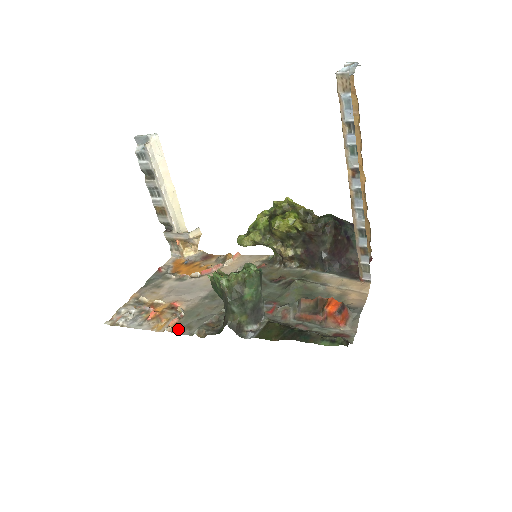
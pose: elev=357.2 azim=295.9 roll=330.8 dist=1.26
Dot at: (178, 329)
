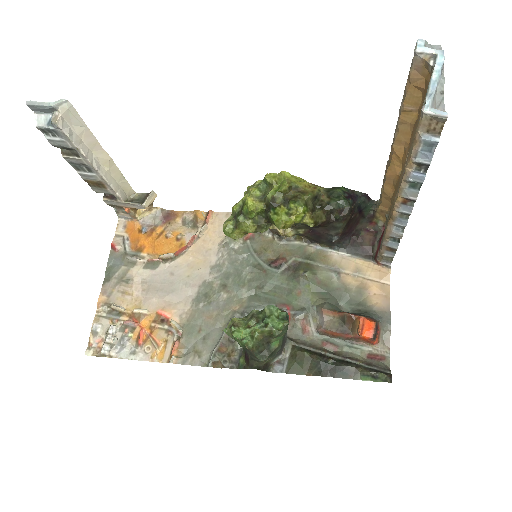
Dot at: (184, 357)
